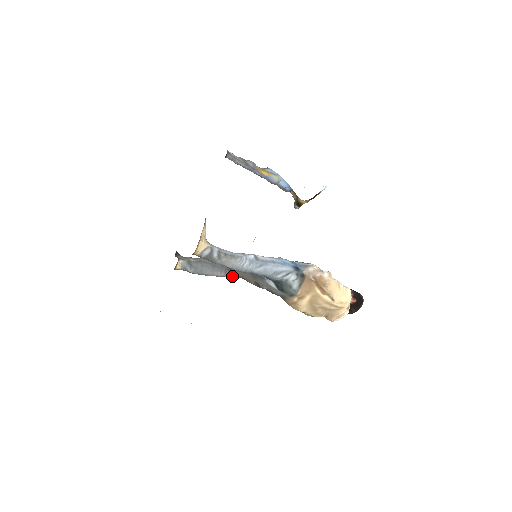
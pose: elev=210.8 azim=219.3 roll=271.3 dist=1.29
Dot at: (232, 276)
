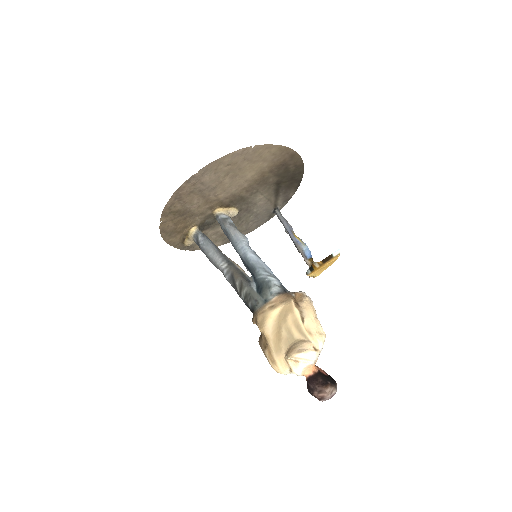
Dot at: (225, 270)
